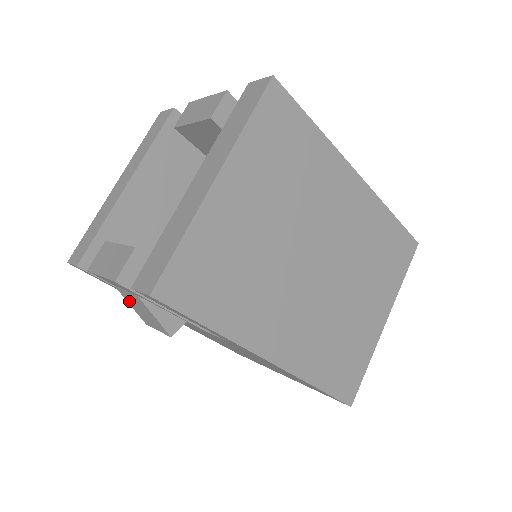
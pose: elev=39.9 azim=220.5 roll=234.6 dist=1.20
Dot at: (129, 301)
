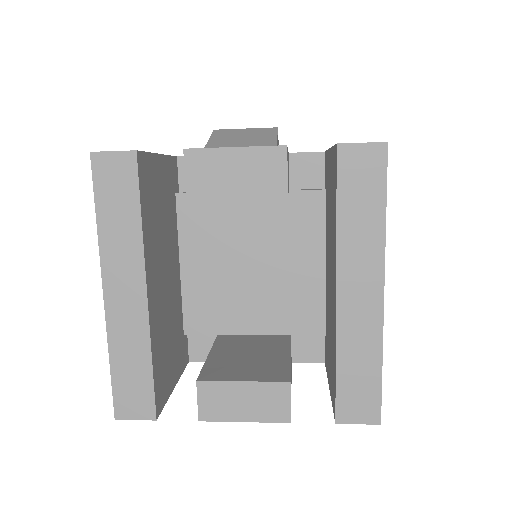
Dot at: occluded
